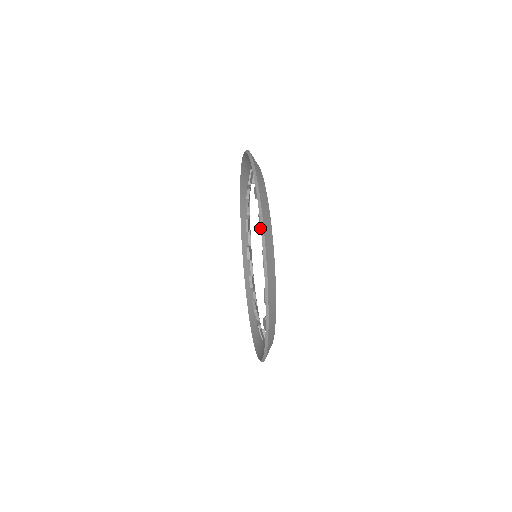
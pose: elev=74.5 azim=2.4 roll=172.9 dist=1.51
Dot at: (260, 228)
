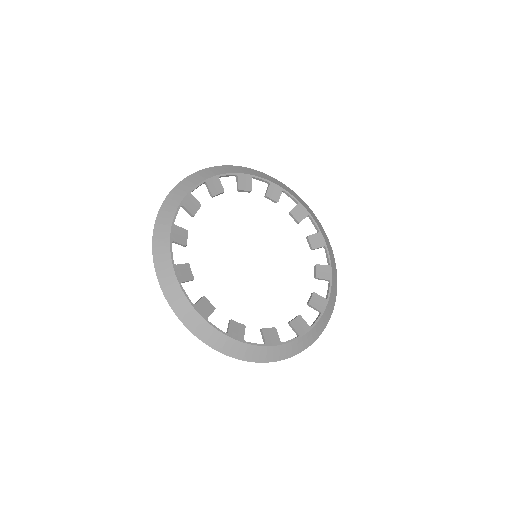
Dot at: (212, 308)
